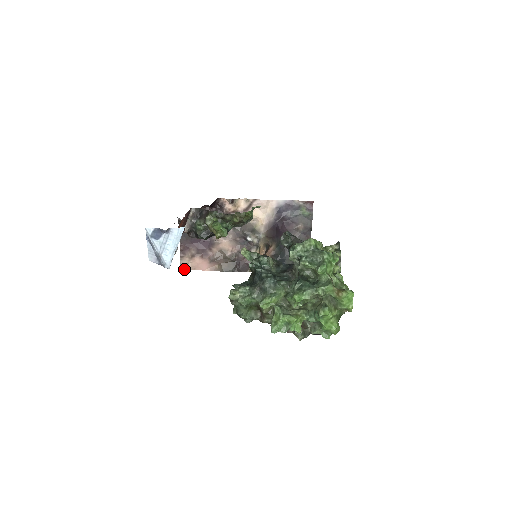
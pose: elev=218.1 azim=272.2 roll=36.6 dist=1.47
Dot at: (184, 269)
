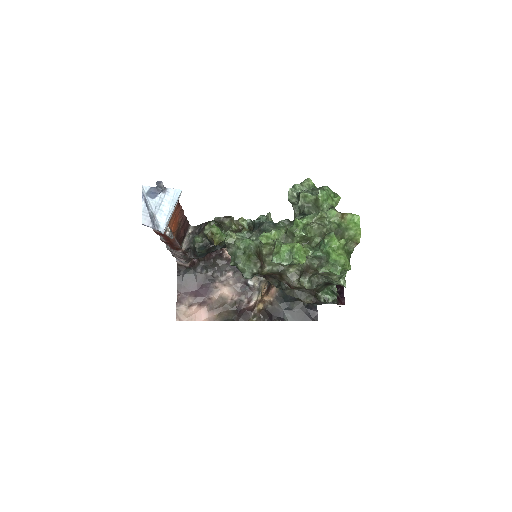
Dot at: (180, 320)
